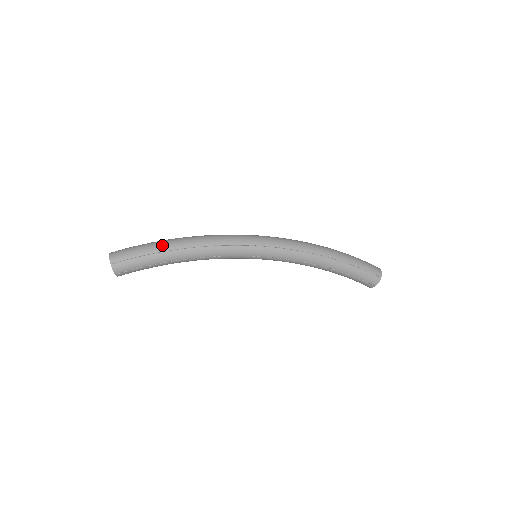
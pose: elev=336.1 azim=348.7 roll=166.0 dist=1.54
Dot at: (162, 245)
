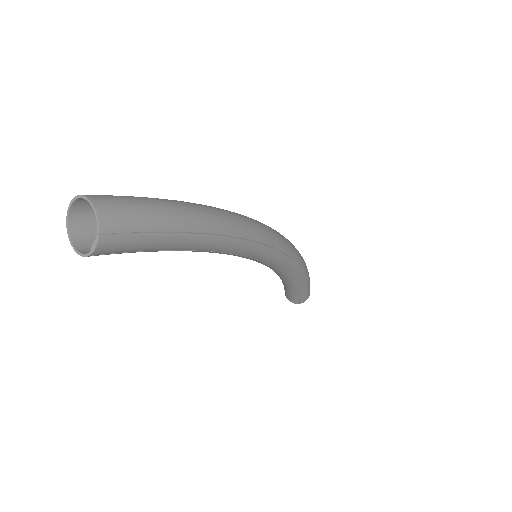
Dot at: (194, 218)
